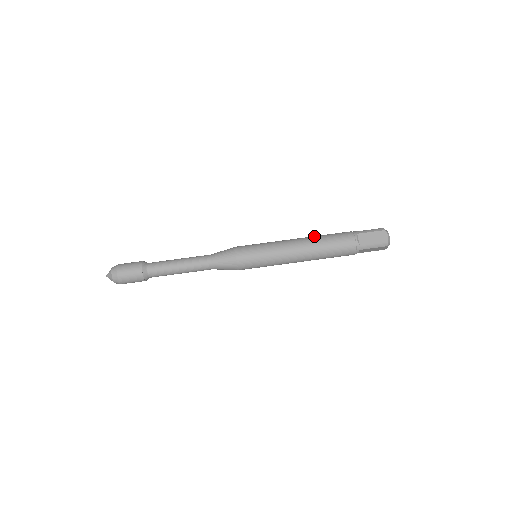
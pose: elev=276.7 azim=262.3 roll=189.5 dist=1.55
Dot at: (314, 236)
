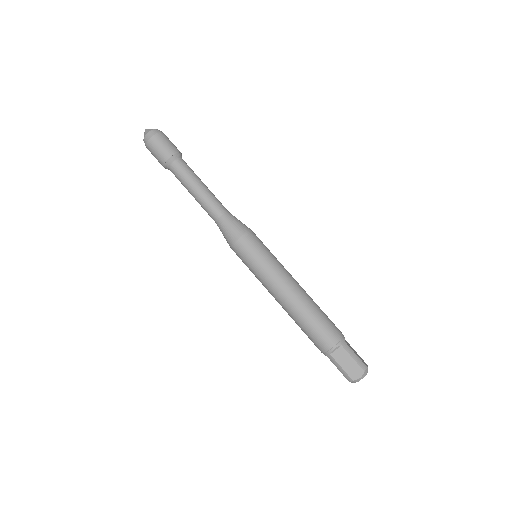
Dot at: (312, 302)
